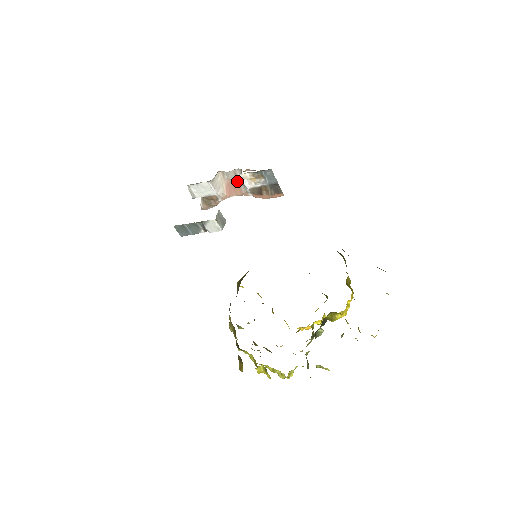
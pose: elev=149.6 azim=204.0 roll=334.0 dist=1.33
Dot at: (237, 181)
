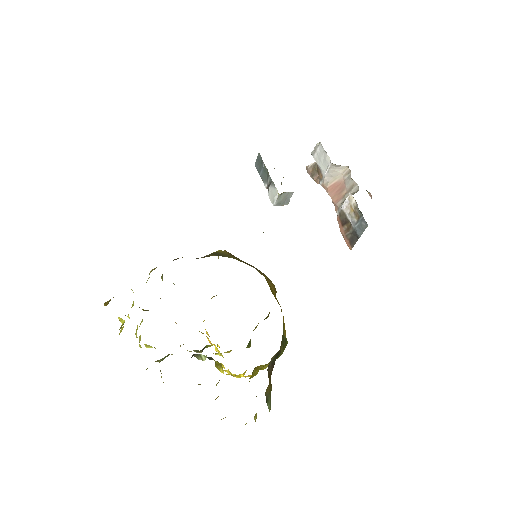
Dot at: (346, 192)
